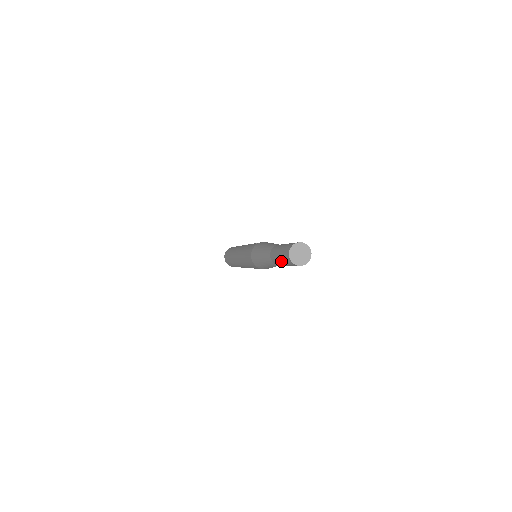
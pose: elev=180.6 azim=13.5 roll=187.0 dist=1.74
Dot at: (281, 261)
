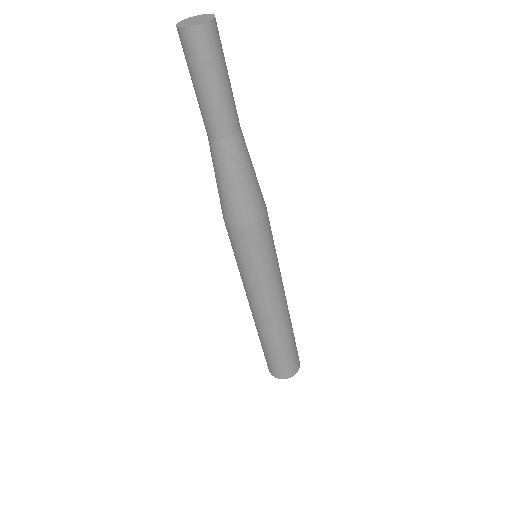
Dot at: (193, 84)
